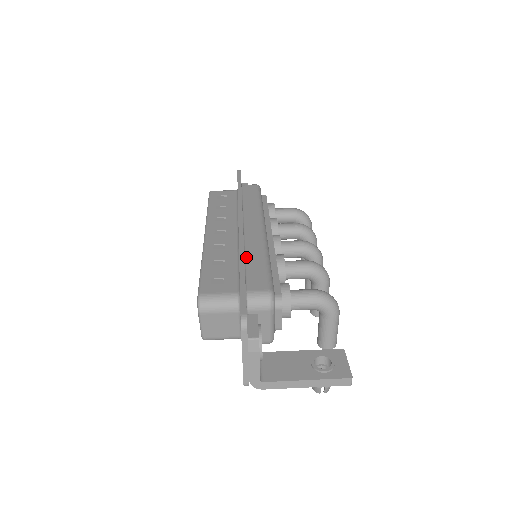
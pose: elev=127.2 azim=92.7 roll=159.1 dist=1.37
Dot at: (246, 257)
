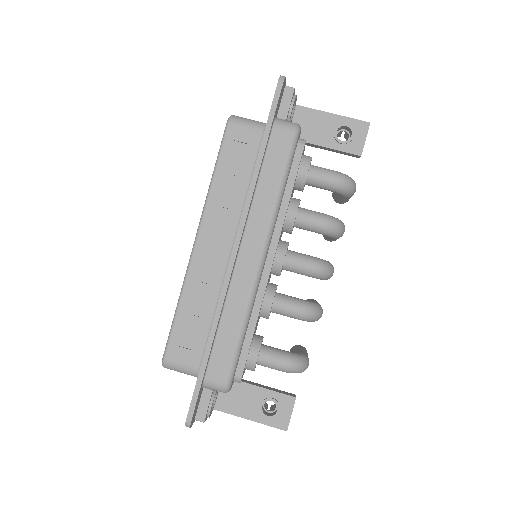
Dot at: (222, 319)
